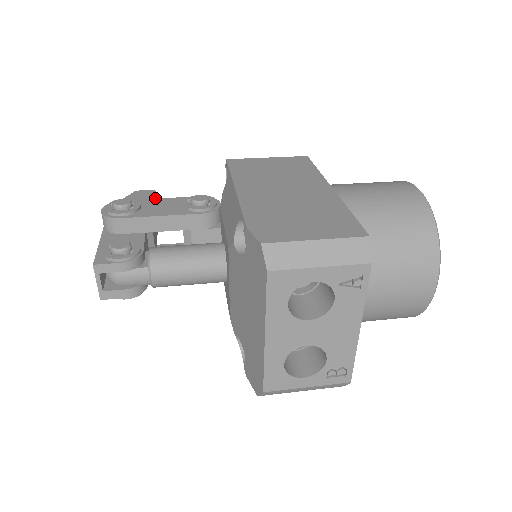
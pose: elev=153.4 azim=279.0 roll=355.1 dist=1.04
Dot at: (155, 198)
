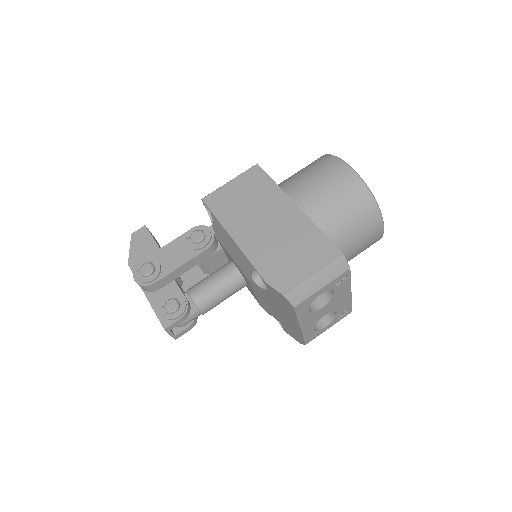
Dot at: (150, 233)
